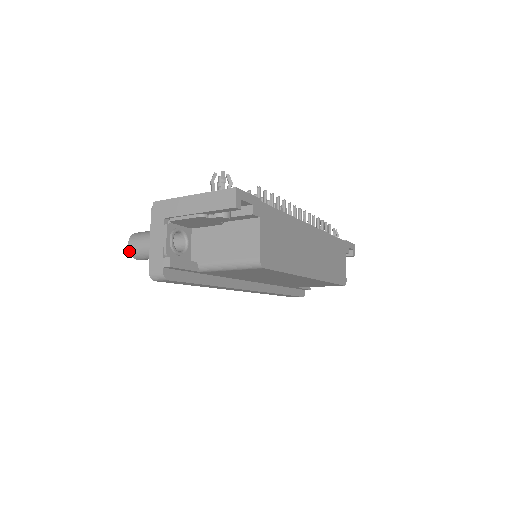
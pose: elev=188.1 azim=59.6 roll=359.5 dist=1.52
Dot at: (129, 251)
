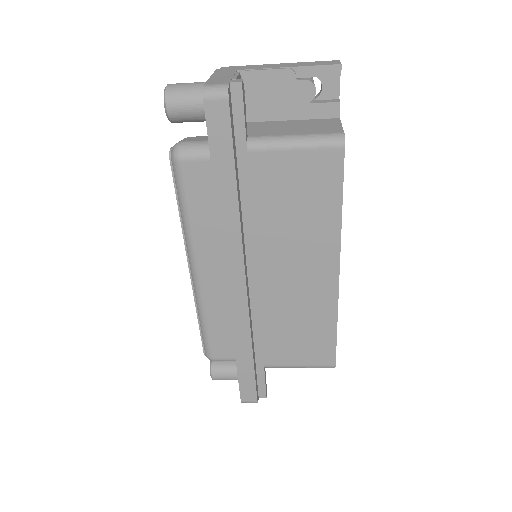
Dot at: (166, 88)
